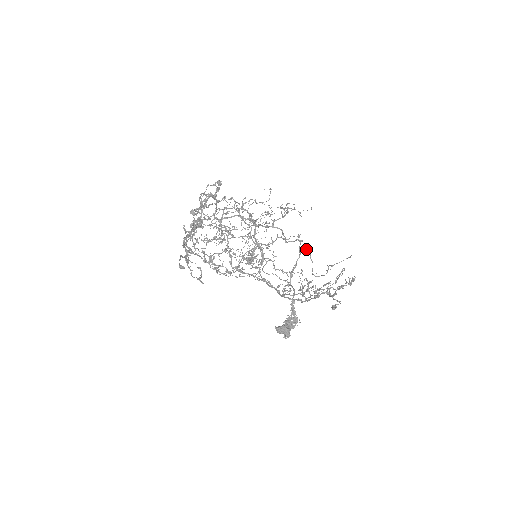
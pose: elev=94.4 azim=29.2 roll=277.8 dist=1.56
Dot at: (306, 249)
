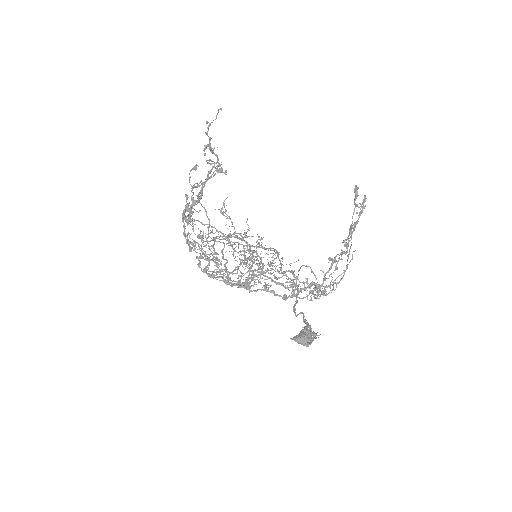
Dot at: (305, 266)
